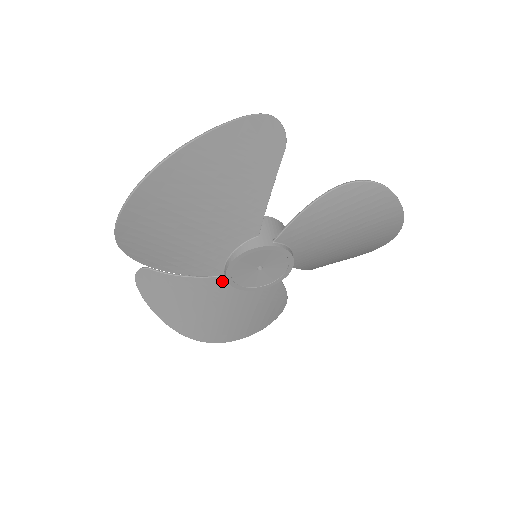
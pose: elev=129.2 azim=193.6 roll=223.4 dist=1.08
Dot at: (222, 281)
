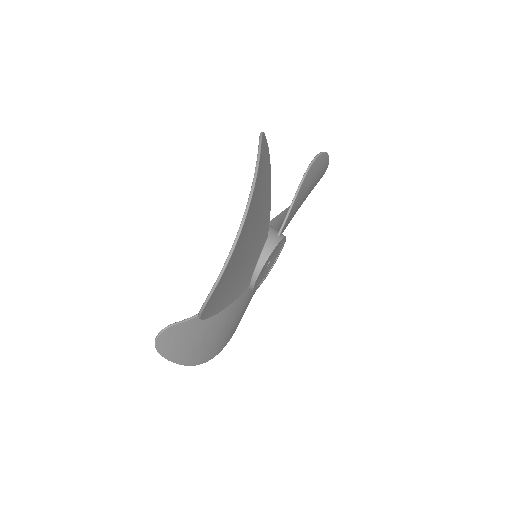
Dot at: occluded
